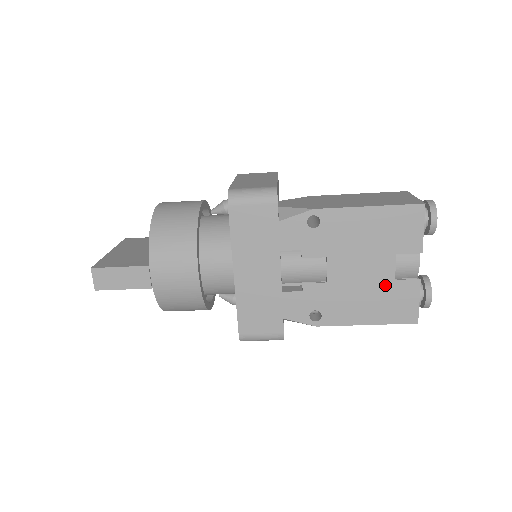
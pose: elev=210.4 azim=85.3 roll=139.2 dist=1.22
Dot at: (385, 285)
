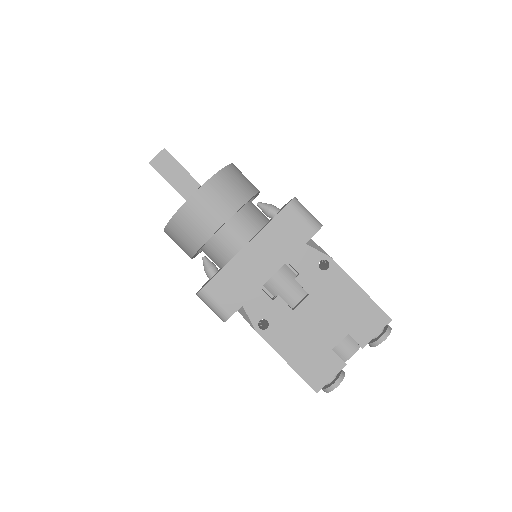
Dot at: (323, 347)
